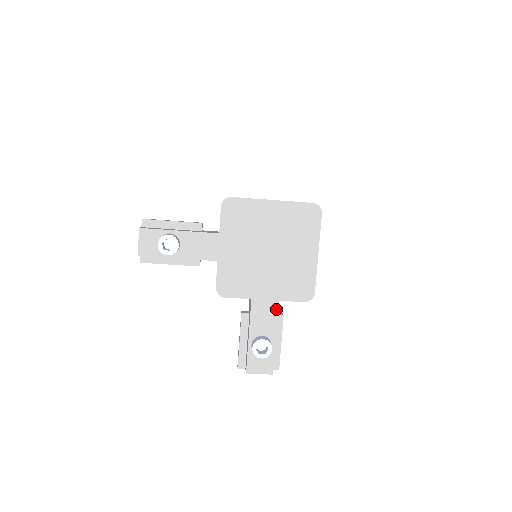
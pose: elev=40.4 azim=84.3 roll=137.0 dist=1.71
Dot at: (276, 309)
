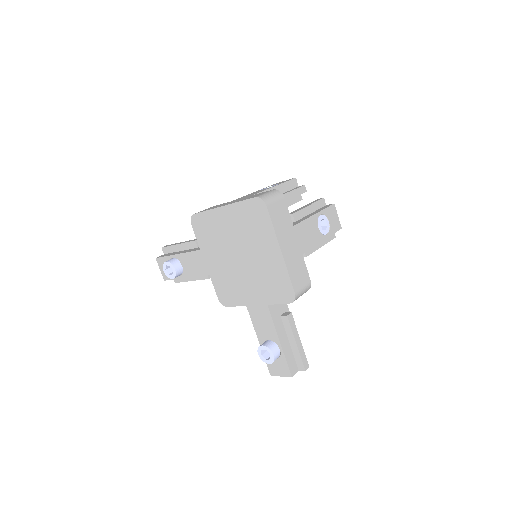
Dot at: (269, 313)
